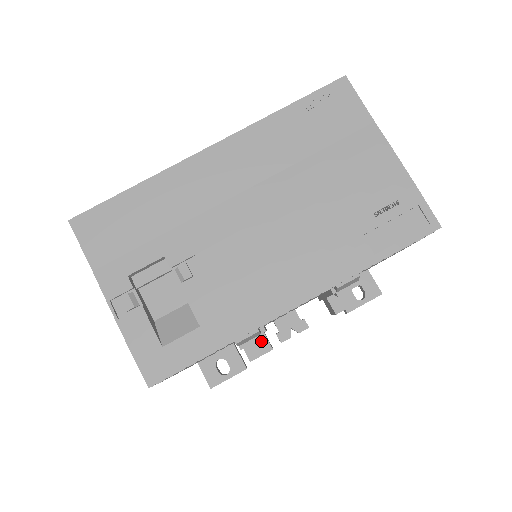
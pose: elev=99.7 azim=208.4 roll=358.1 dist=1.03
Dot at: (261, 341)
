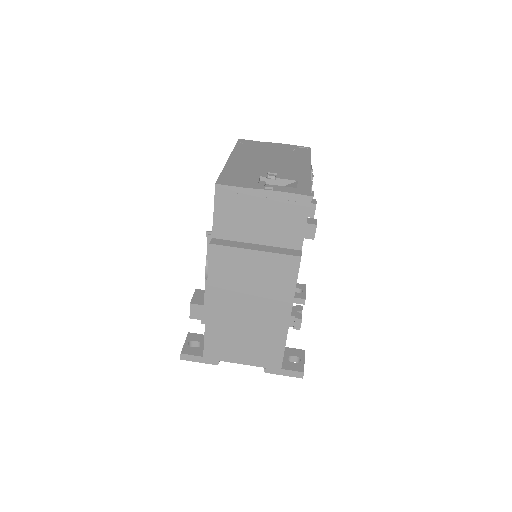
Dot at: (310, 219)
